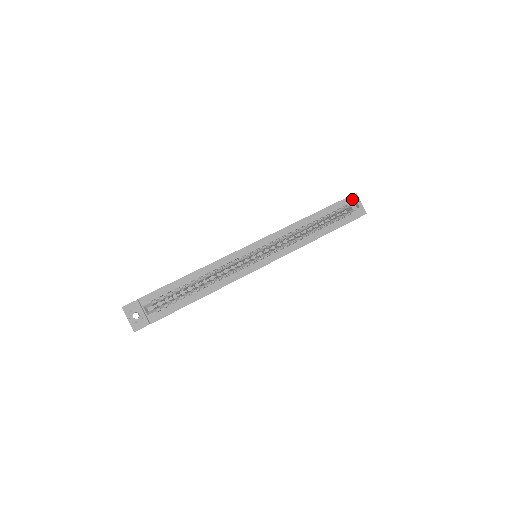
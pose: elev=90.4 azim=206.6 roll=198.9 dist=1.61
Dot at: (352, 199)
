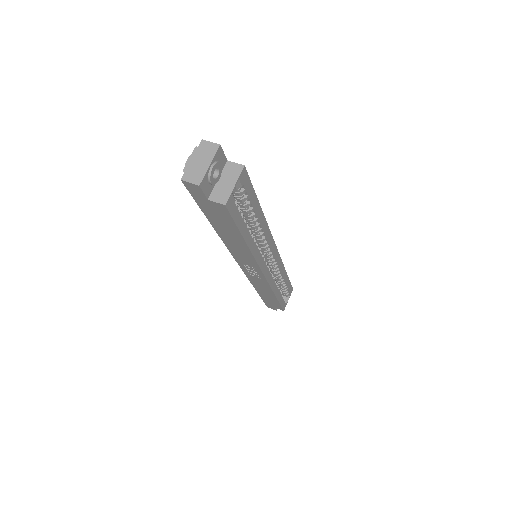
Dot at: occluded
